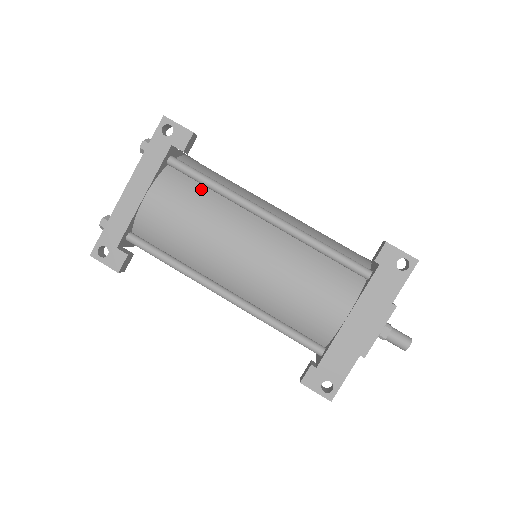
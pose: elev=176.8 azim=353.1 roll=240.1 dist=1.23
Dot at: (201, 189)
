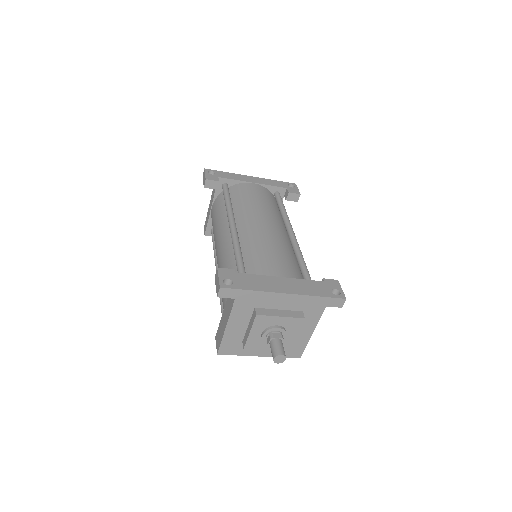
Dot at: (276, 207)
